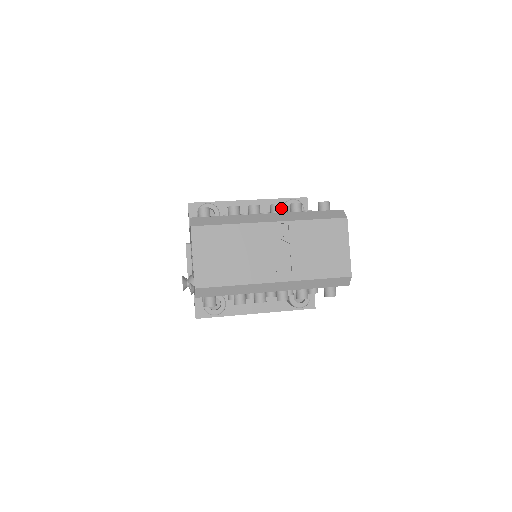
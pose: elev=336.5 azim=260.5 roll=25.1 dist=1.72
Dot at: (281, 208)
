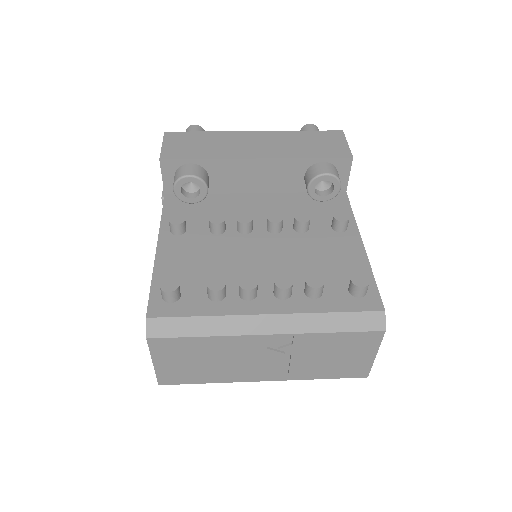
Dot at: (290, 291)
